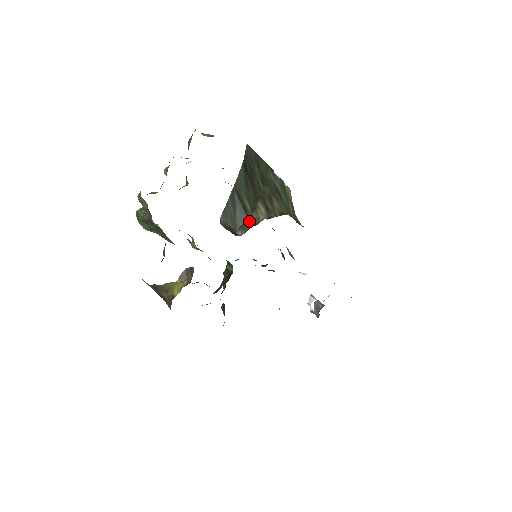
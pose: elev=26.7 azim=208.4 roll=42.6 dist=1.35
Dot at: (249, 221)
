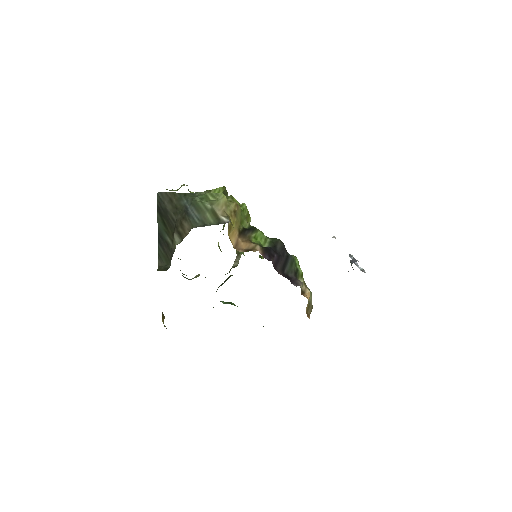
Dot at: (172, 253)
